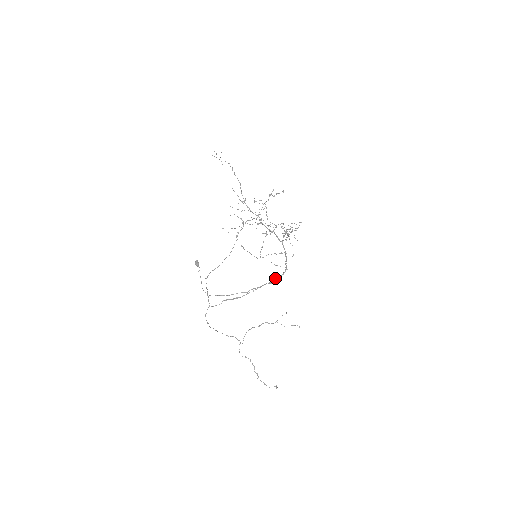
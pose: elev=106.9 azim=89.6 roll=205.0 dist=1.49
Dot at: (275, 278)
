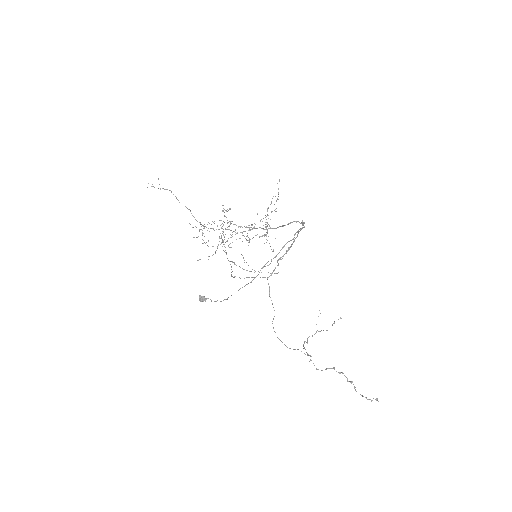
Dot at: (302, 225)
